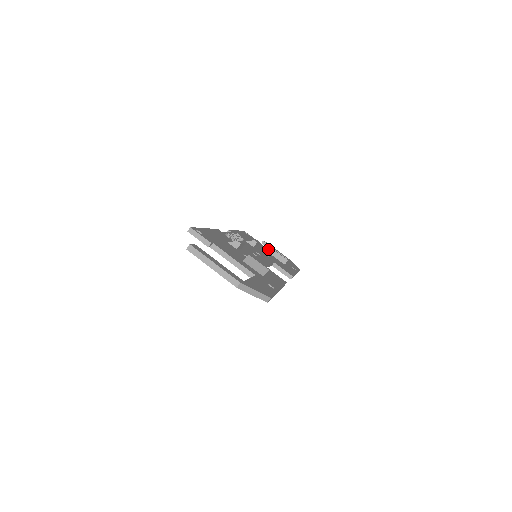
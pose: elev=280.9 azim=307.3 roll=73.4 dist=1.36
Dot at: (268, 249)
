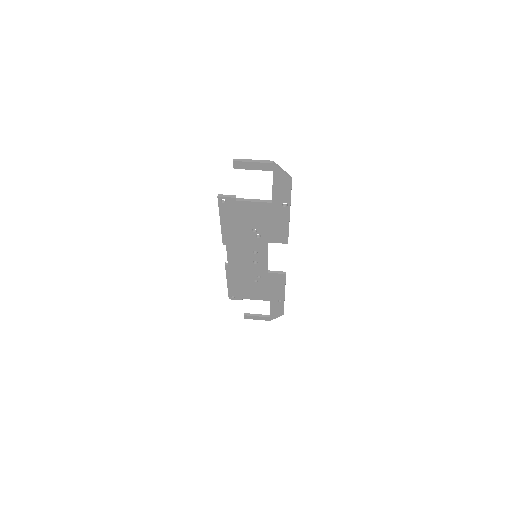
Dot at: occluded
